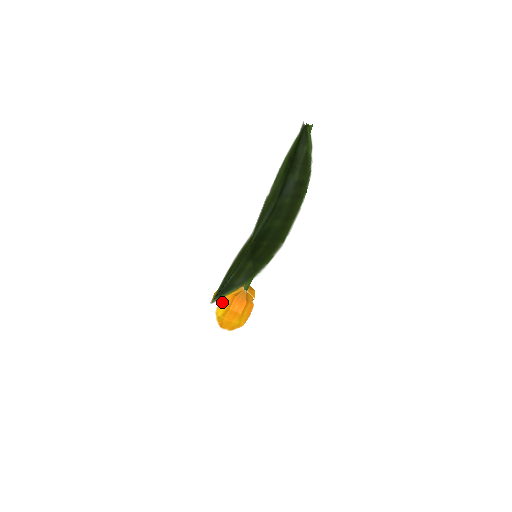
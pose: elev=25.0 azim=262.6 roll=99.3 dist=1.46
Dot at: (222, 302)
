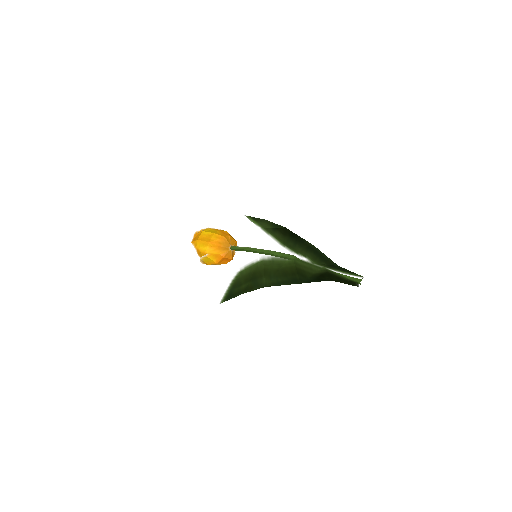
Dot at: (209, 257)
